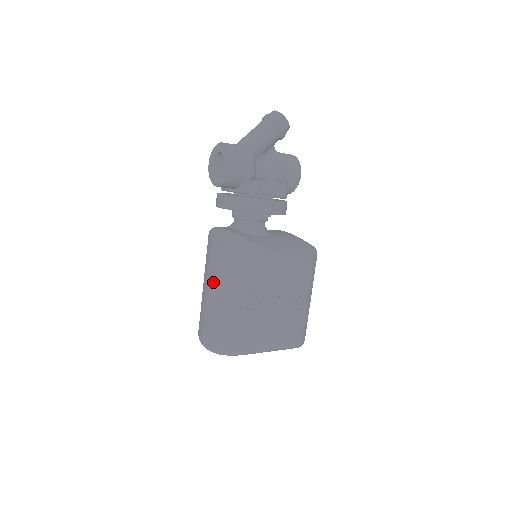
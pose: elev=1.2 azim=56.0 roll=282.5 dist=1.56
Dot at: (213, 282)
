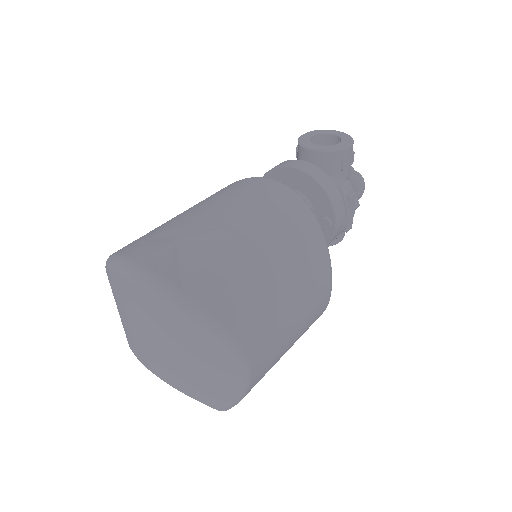
Dot at: (233, 212)
